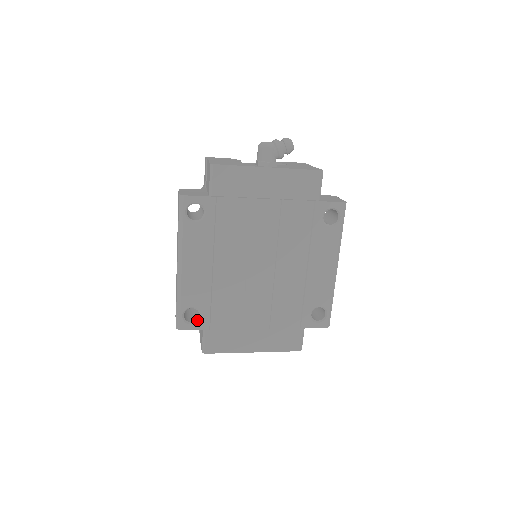
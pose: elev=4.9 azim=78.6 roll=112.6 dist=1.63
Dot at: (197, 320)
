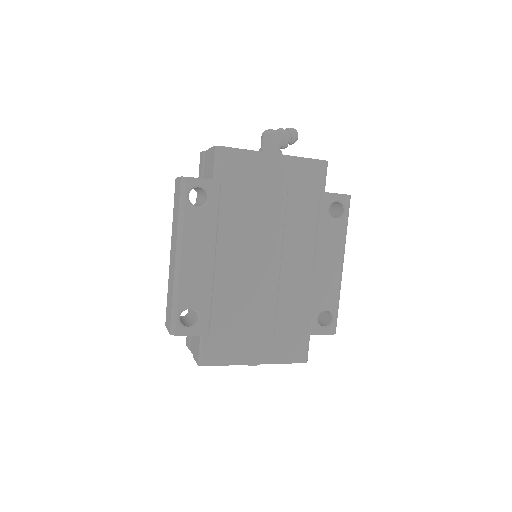
Dot at: (195, 324)
